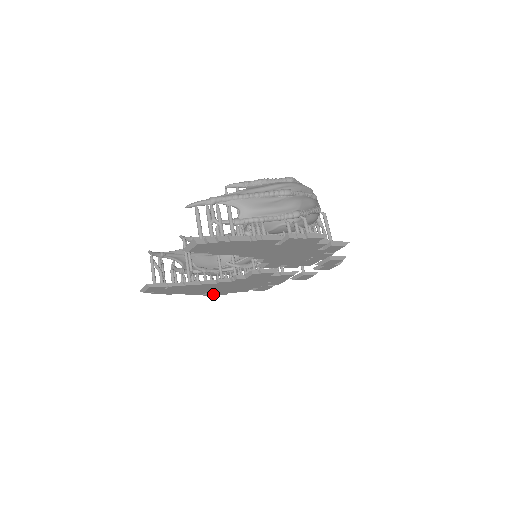
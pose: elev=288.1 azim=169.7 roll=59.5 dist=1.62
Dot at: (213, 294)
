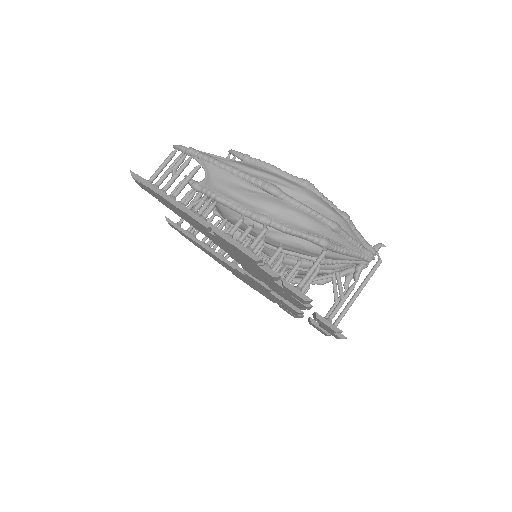
Dot at: occluded
